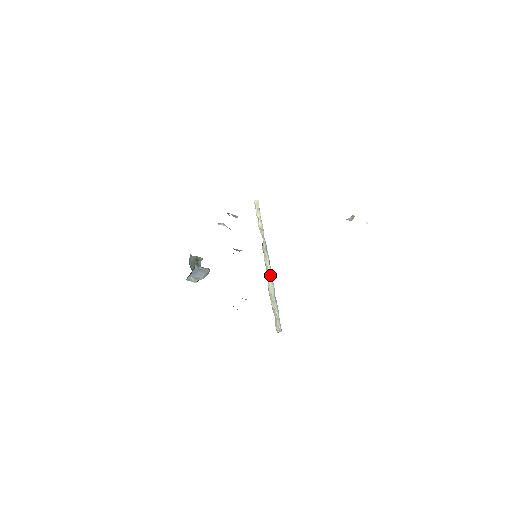
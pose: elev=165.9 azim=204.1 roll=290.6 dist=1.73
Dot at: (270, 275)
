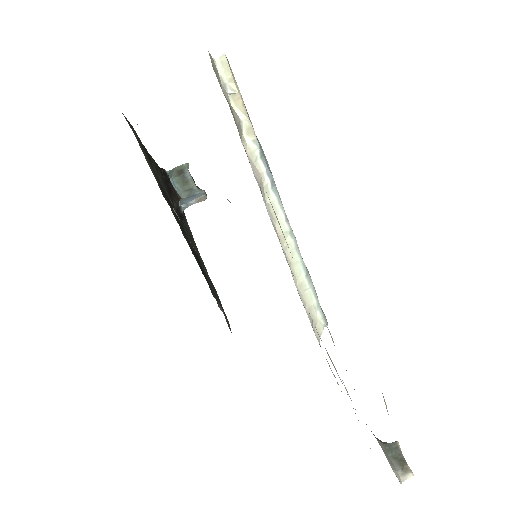
Dot at: (292, 245)
